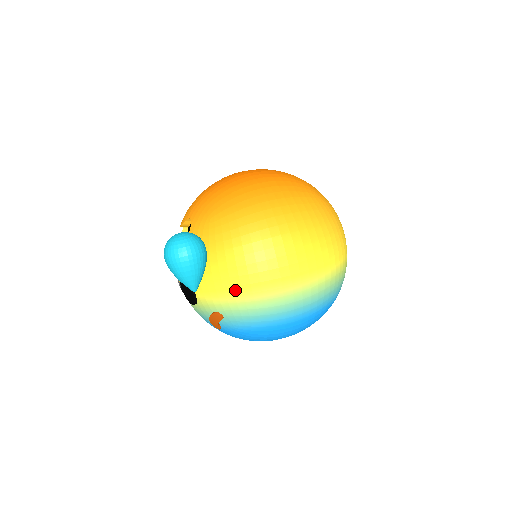
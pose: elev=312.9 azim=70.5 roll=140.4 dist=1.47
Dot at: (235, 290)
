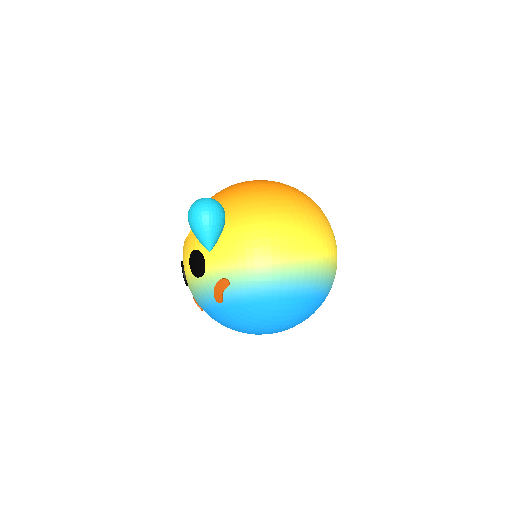
Dot at: (247, 253)
